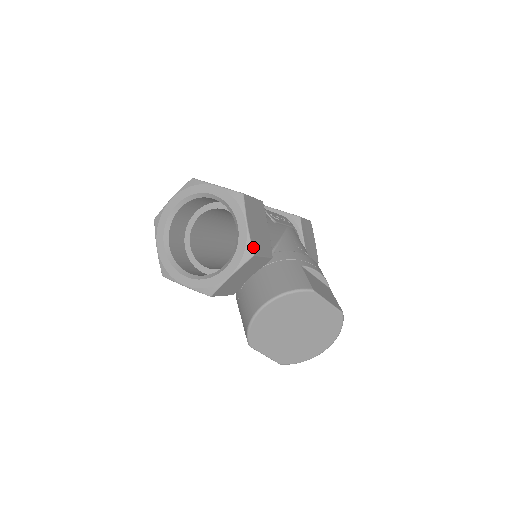
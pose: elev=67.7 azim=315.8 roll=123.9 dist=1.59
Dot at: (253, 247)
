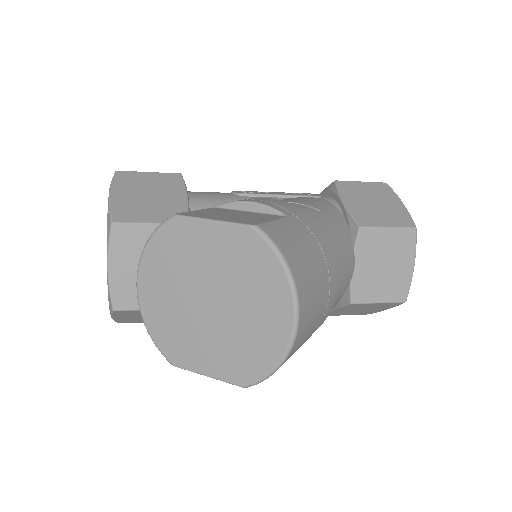
Dot at: (114, 215)
